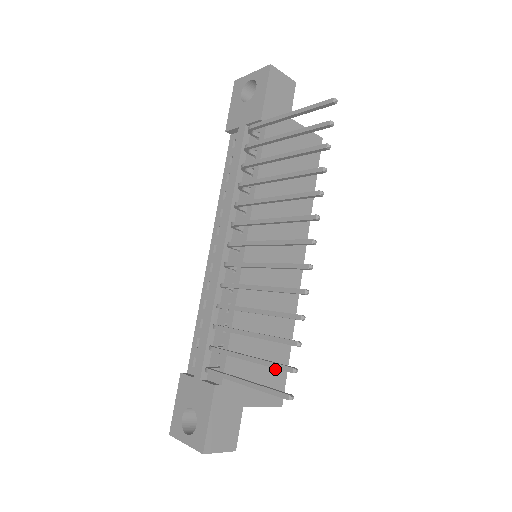
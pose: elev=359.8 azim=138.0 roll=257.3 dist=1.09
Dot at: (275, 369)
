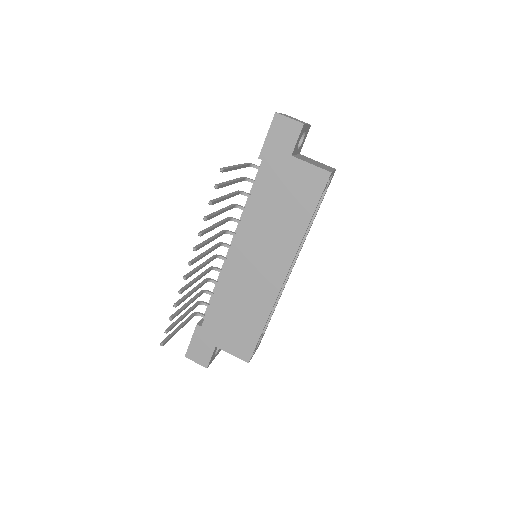
Dot at: (246, 337)
